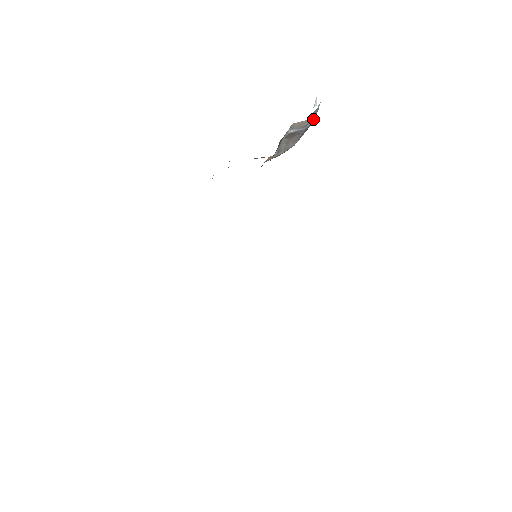
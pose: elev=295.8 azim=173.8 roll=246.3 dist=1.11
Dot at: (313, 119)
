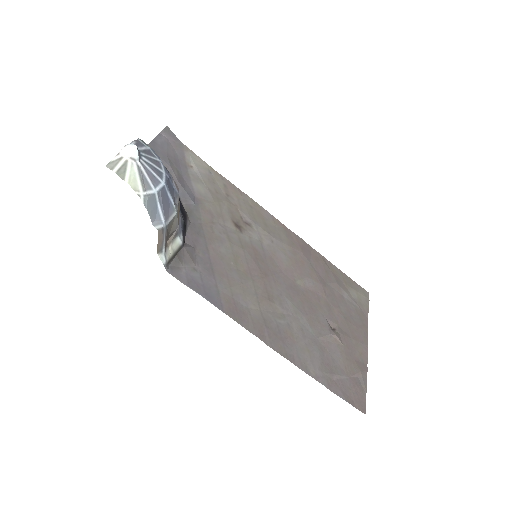
Dot at: (156, 195)
